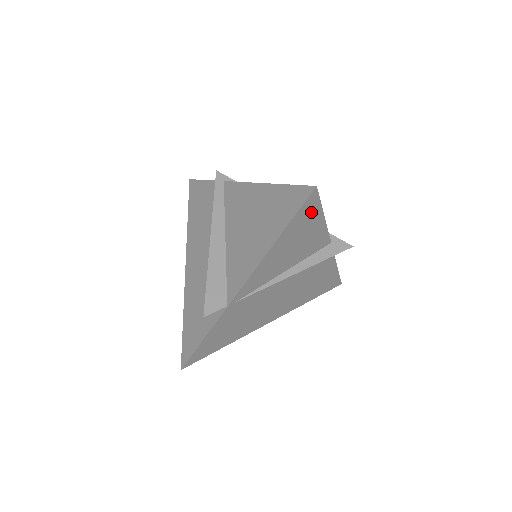
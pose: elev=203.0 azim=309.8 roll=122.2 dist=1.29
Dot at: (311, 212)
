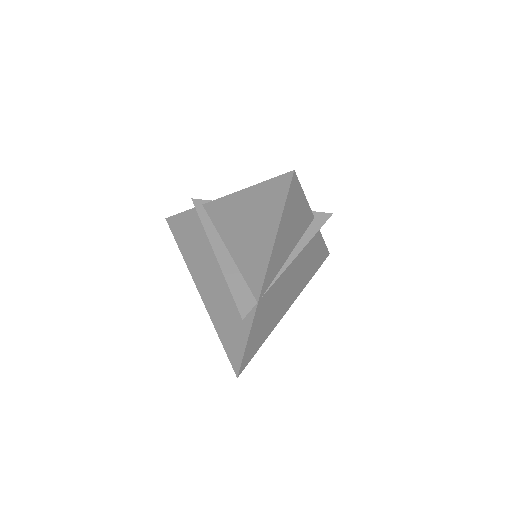
Dot at: (295, 194)
